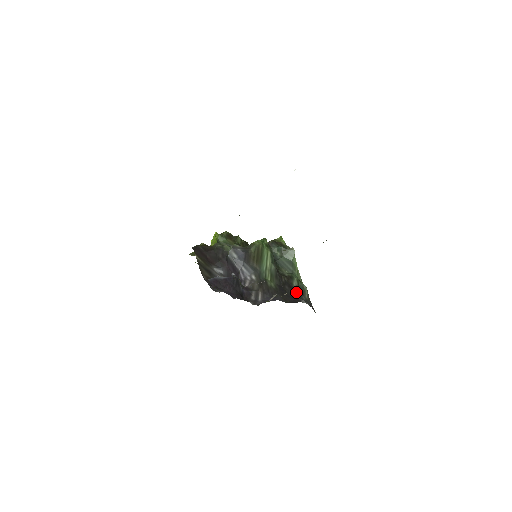
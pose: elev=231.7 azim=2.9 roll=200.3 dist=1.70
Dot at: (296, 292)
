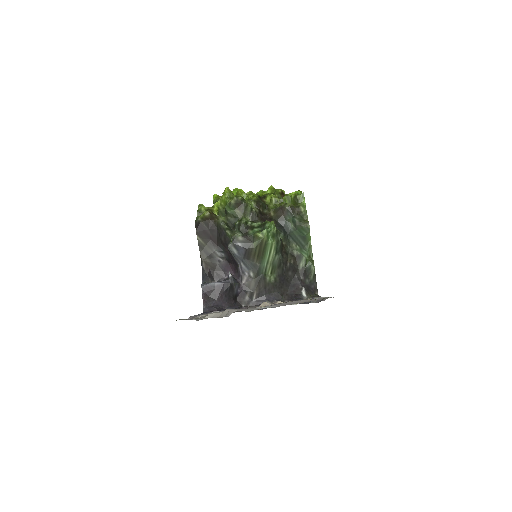
Dot at: (300, 276)
